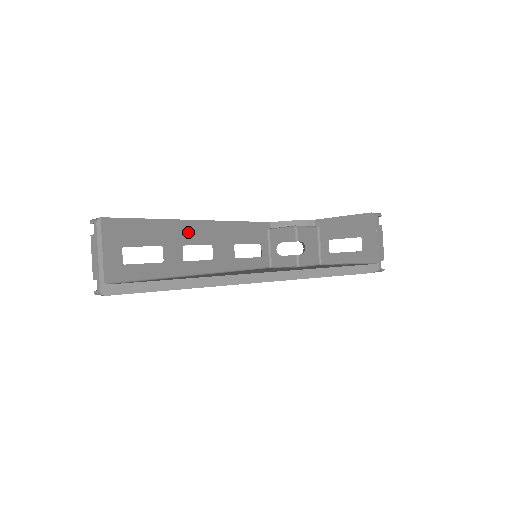
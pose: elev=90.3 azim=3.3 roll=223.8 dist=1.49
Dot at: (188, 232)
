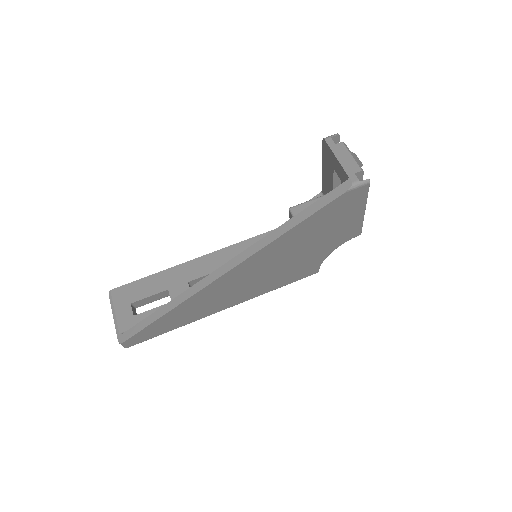
Dot at: (192, 270)
